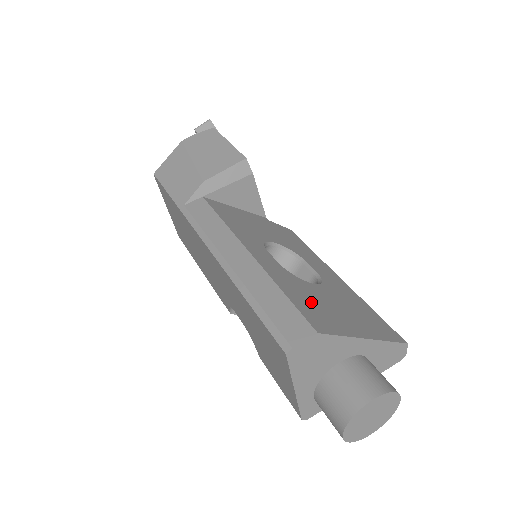
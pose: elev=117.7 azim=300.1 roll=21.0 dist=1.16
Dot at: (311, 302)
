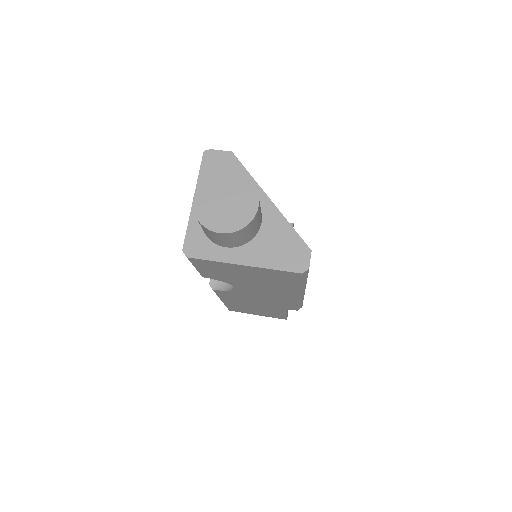
Dot at: occluded
